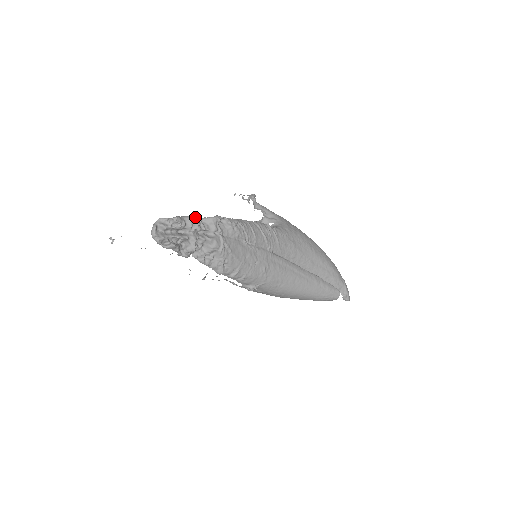
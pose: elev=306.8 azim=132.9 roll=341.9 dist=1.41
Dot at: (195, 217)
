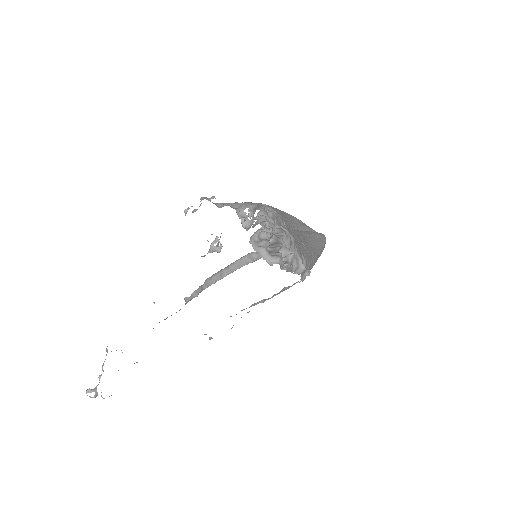
Dot at: (259, 218)
